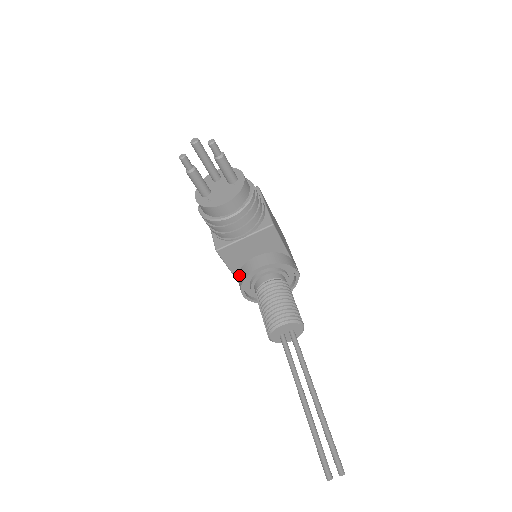
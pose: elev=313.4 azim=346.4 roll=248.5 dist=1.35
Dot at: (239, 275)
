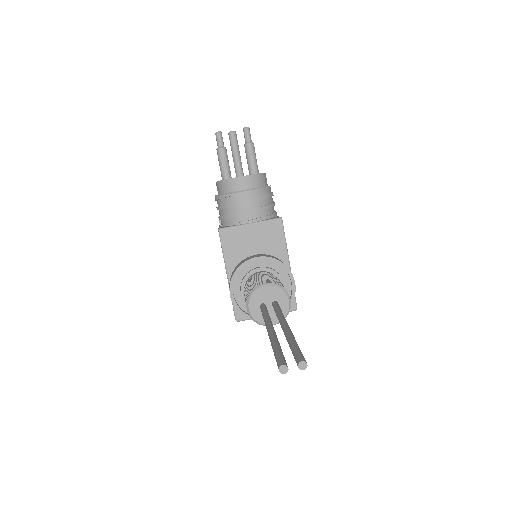
Dot at: (233, 272)
